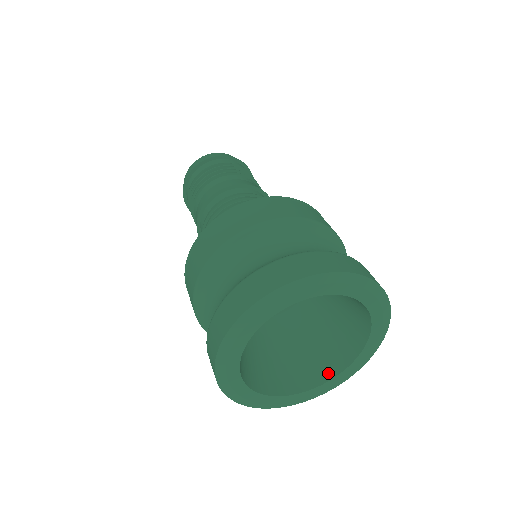
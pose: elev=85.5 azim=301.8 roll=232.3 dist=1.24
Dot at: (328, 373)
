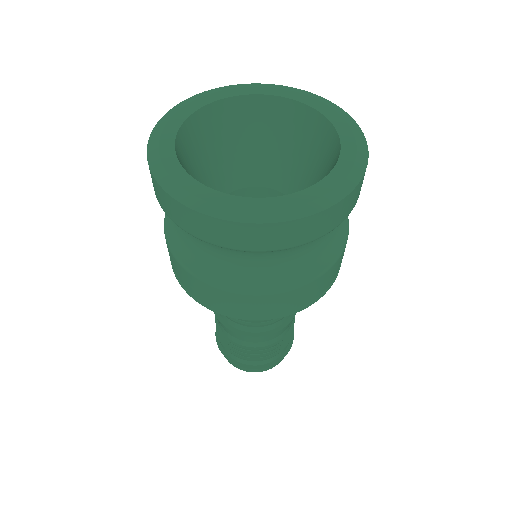
Dot at: occluded
